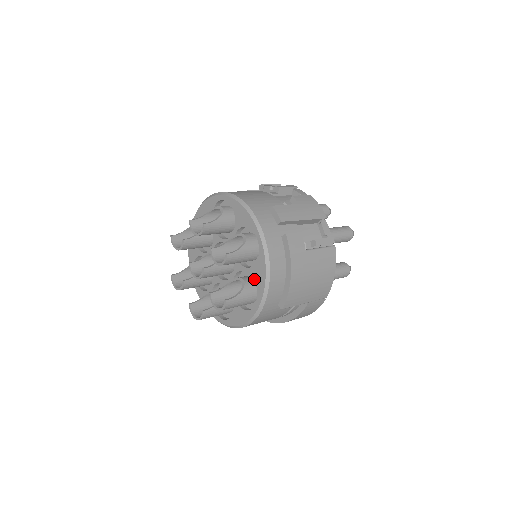
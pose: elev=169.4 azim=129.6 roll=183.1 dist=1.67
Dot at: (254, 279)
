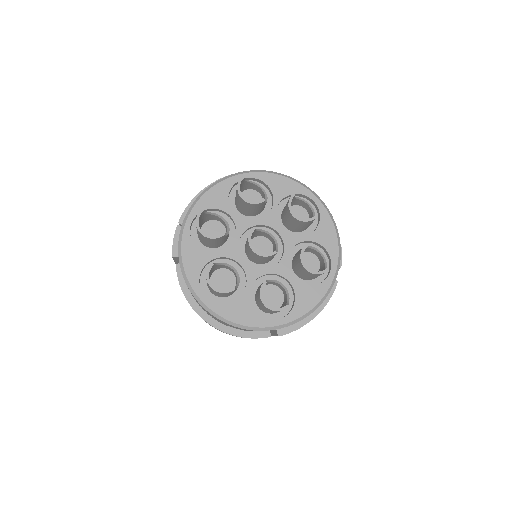
Dot at: (296, 298)
